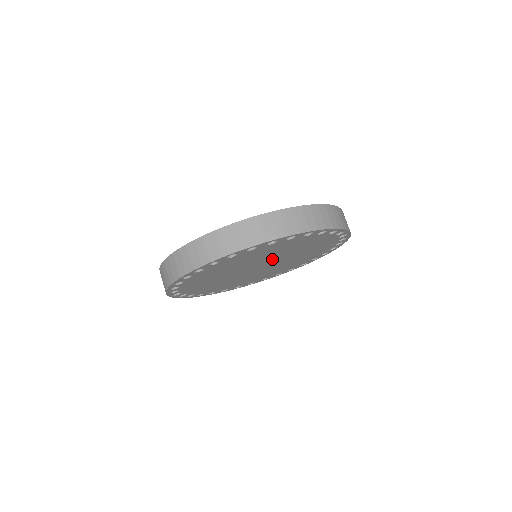
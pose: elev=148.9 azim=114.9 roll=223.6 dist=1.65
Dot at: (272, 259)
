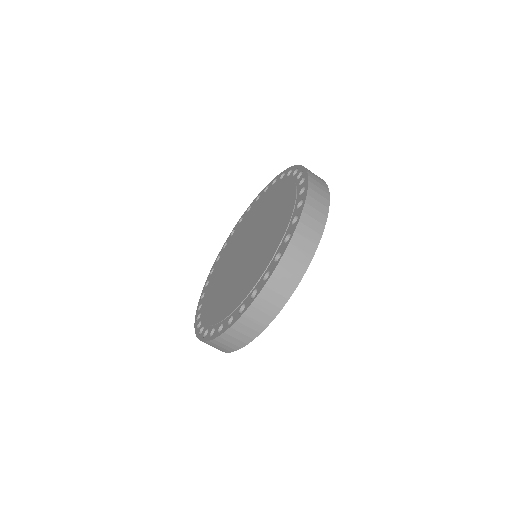
Dot at: occluded
